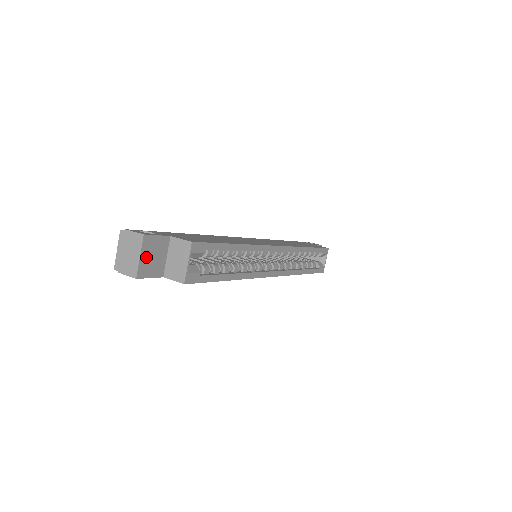
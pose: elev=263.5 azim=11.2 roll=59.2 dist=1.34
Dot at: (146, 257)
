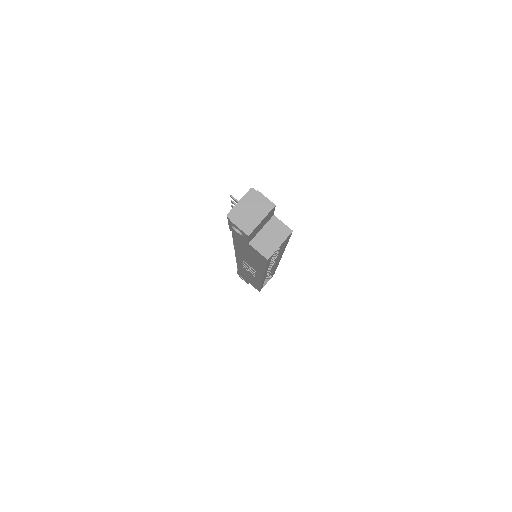
Dot at: (261, 223)
